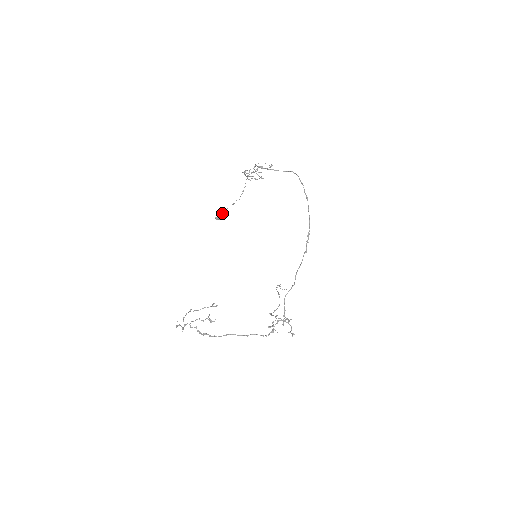
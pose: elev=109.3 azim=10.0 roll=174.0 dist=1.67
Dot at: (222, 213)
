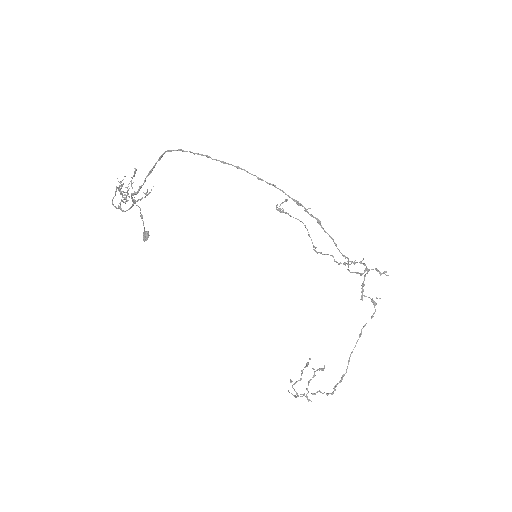
Dot at: (143, 232)
